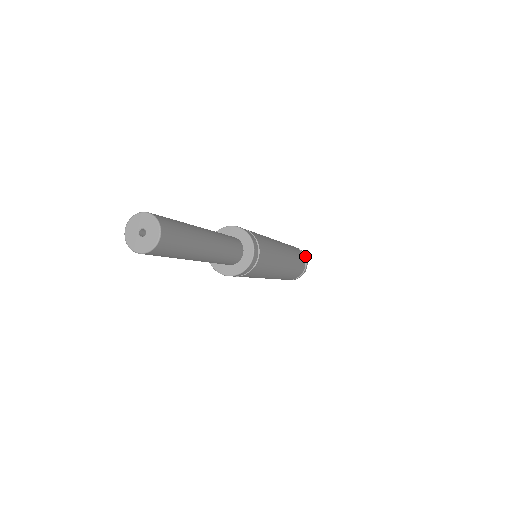
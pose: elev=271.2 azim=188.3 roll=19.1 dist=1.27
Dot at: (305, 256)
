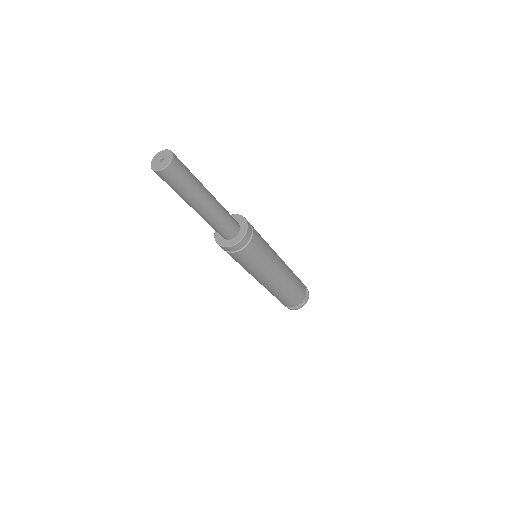
Dot at: (308, 296)
